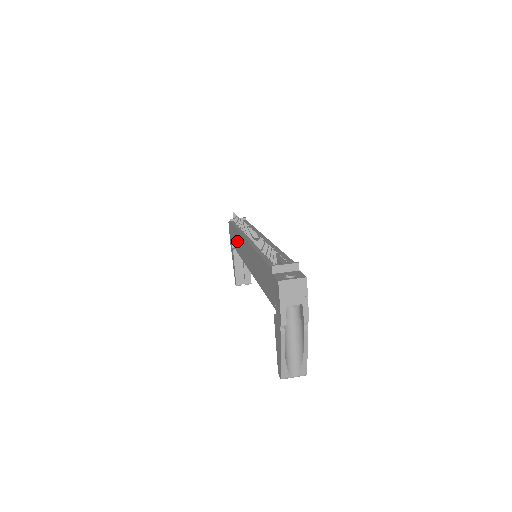
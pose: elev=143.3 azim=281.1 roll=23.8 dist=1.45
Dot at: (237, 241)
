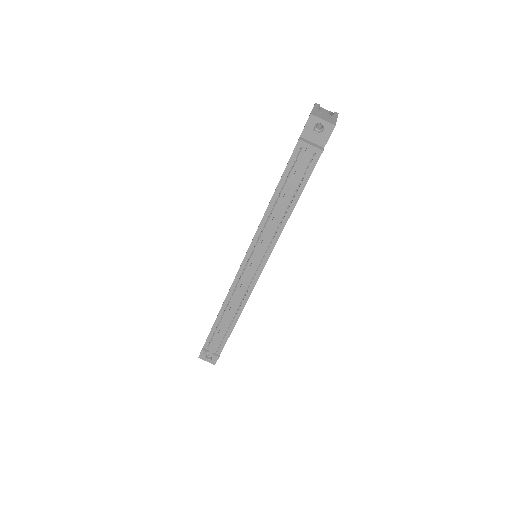
Dot at: occluded
